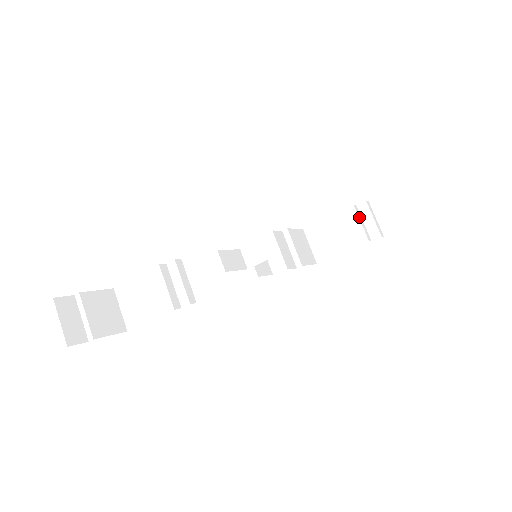
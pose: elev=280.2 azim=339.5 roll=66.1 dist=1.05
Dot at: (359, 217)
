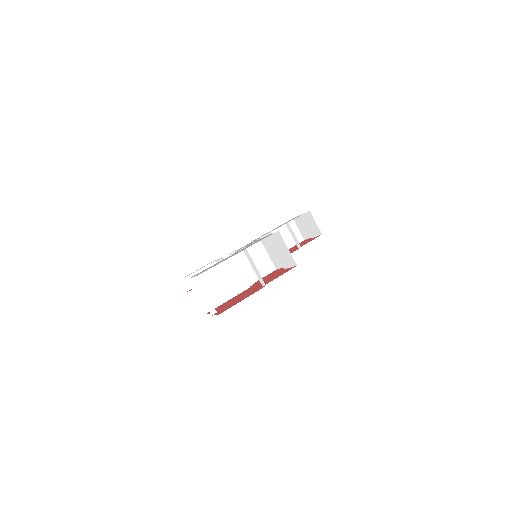
Dot at: occluded
